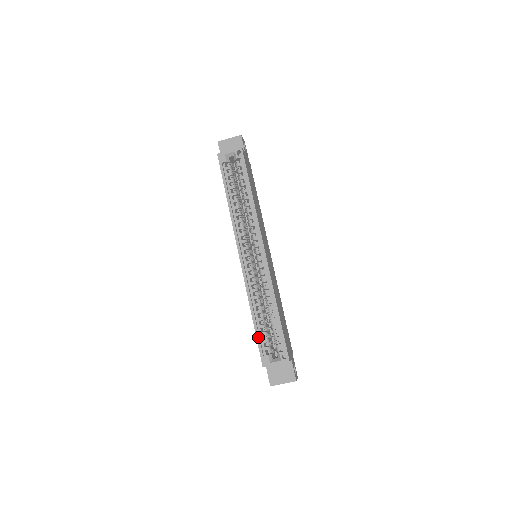
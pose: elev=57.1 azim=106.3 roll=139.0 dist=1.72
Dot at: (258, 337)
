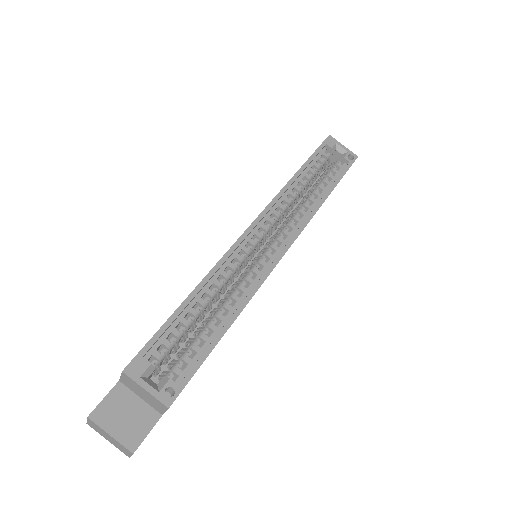
Dot at: (166, 326)
